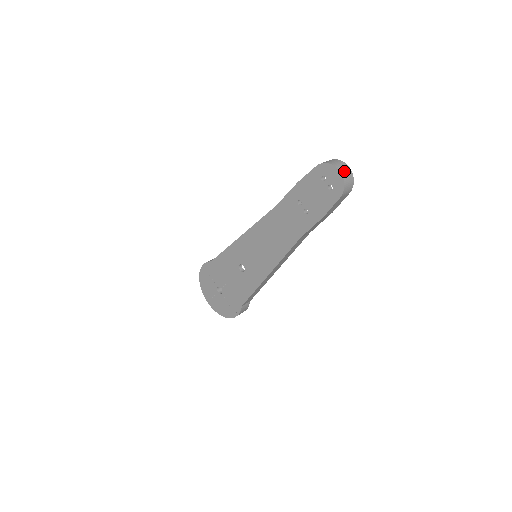
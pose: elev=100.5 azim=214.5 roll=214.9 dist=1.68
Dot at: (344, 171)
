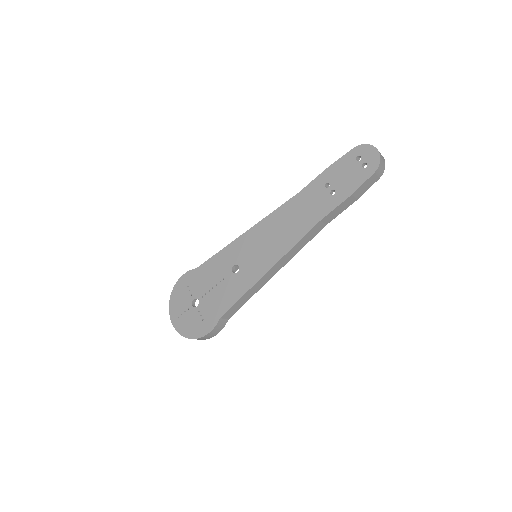
Dot at: (380, 153)
